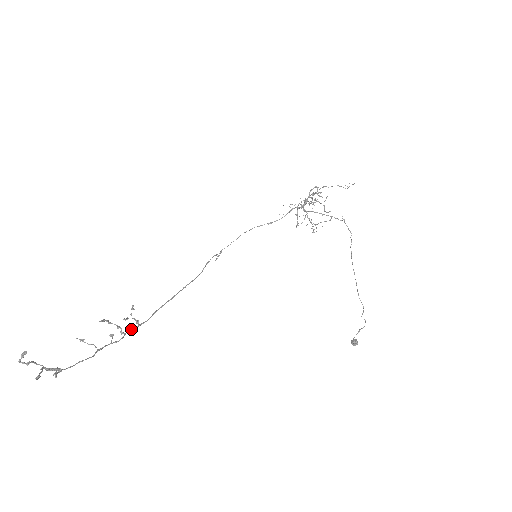
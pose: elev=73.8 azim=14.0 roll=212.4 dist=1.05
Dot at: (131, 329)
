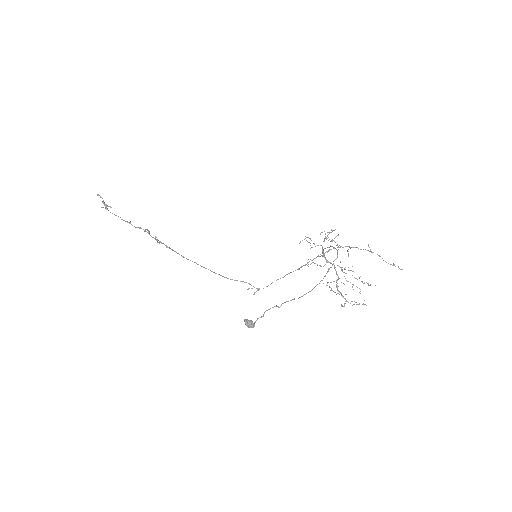
Dot at: occluded
